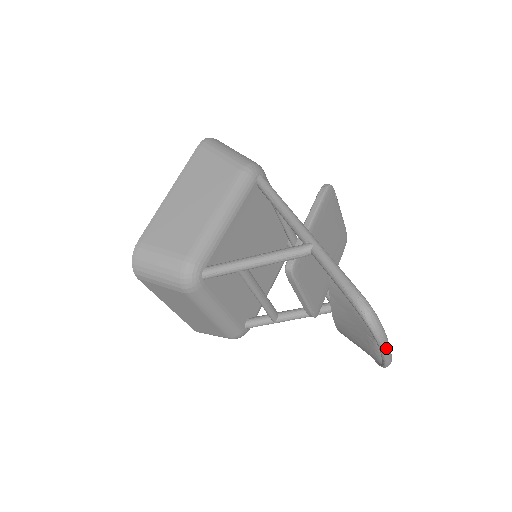
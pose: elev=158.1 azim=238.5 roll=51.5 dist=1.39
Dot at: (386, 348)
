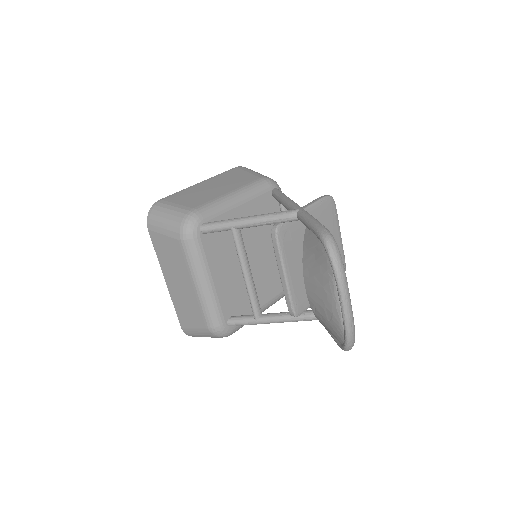
Dot at: (344, 289)
